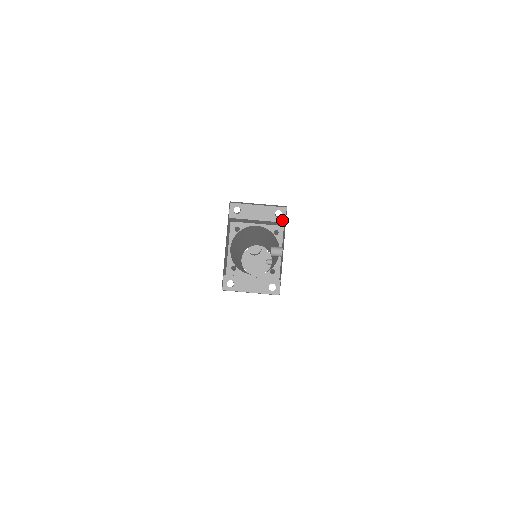
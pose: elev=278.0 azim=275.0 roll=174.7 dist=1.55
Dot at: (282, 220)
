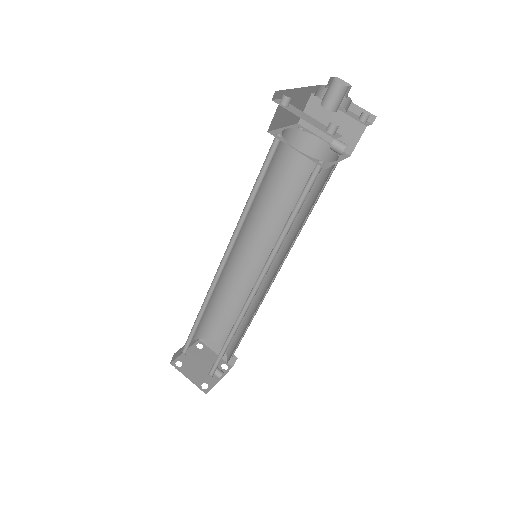
Dot at: (364, 124)
